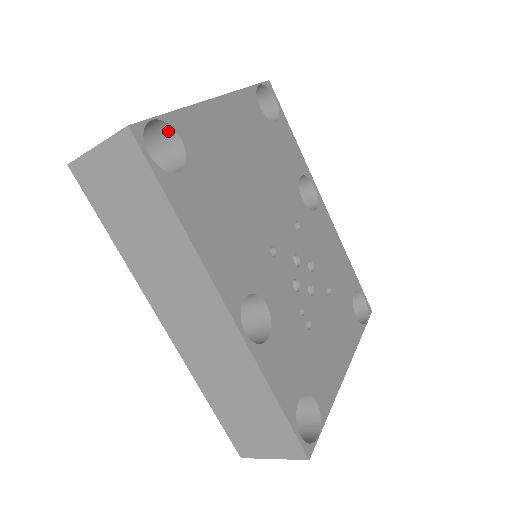
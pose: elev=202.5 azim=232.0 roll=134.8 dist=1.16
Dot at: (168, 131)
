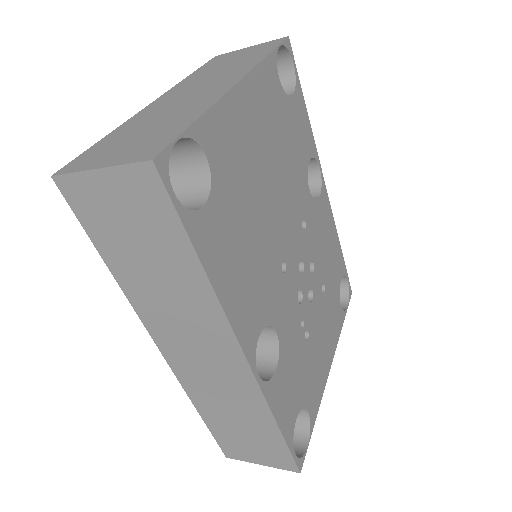
Dot at: (190, 145)
